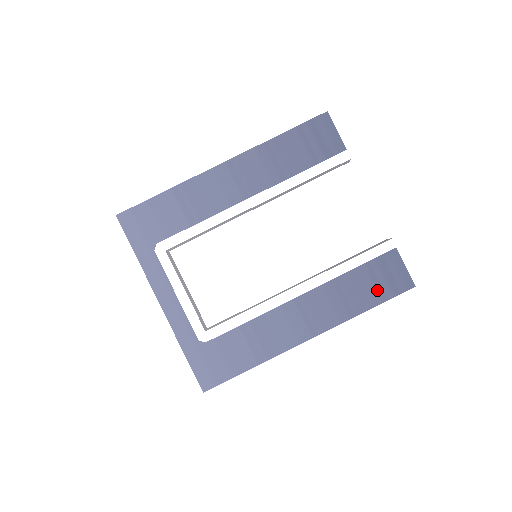
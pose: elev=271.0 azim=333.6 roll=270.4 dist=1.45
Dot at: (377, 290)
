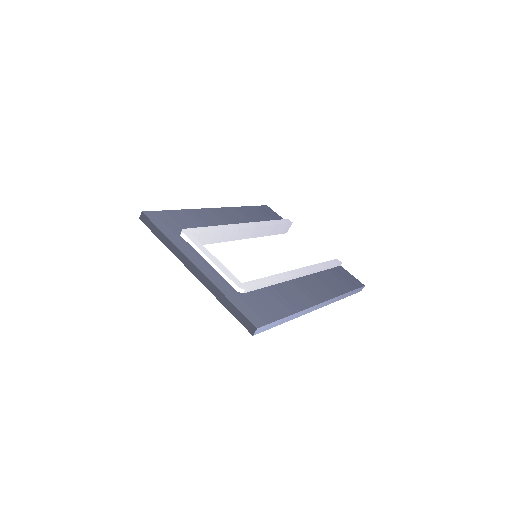
Dot at: (345, 283)
